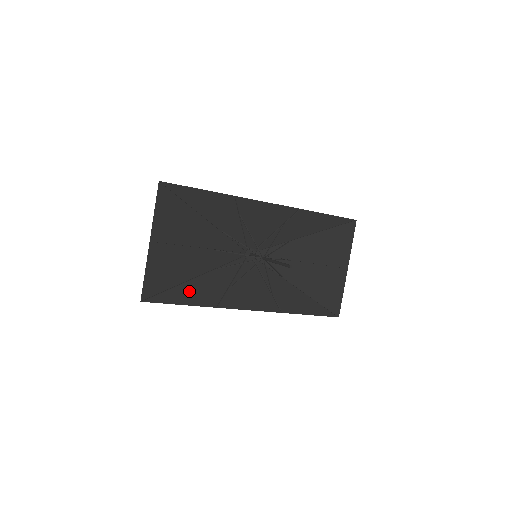
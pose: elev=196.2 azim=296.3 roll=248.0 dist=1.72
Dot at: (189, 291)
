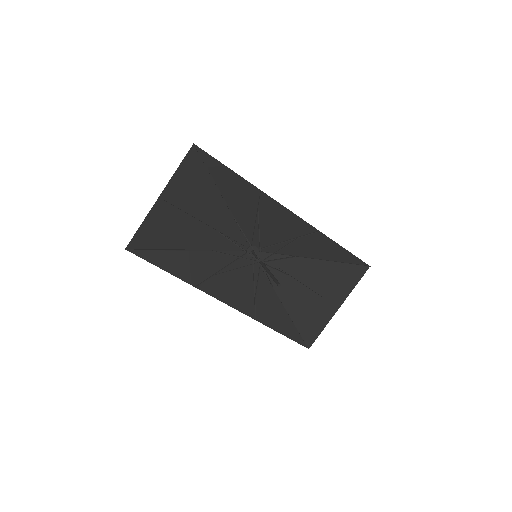
Dot at: (176, 260)
